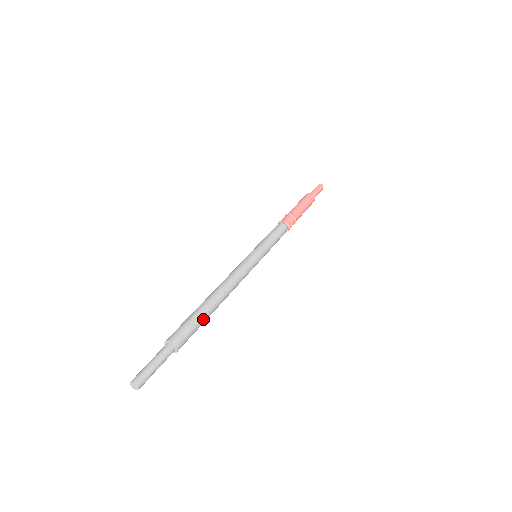
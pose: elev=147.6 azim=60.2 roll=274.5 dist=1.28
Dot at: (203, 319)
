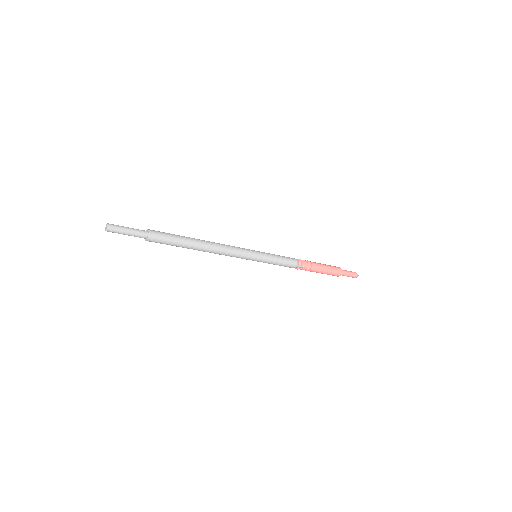
Dot at: (181, 242)
